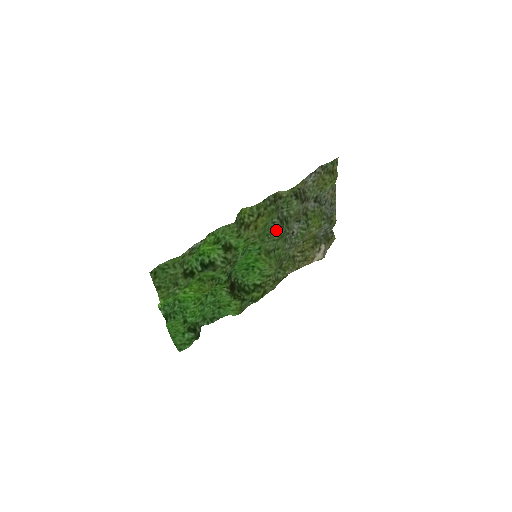
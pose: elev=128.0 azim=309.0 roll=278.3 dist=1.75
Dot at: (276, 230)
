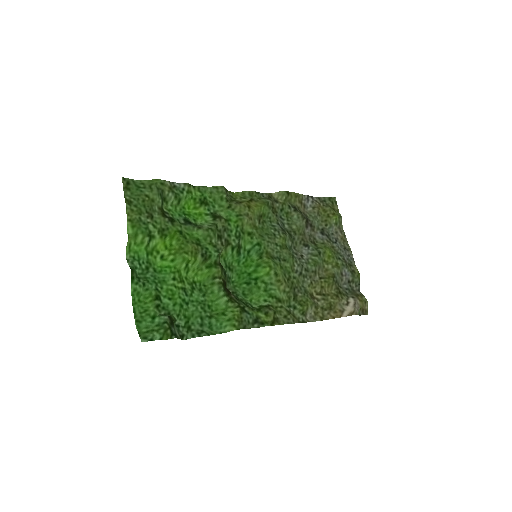
Dot at: (277, 234)
